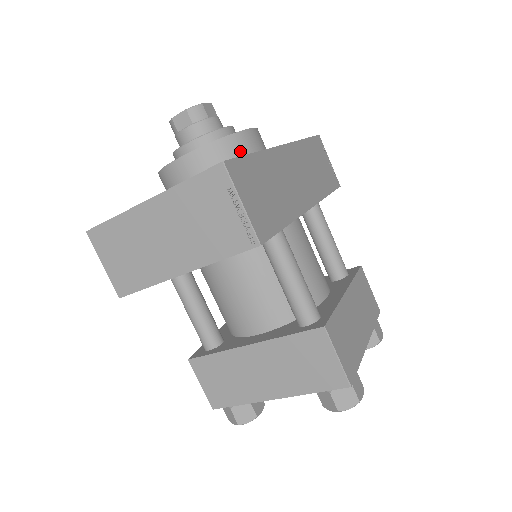
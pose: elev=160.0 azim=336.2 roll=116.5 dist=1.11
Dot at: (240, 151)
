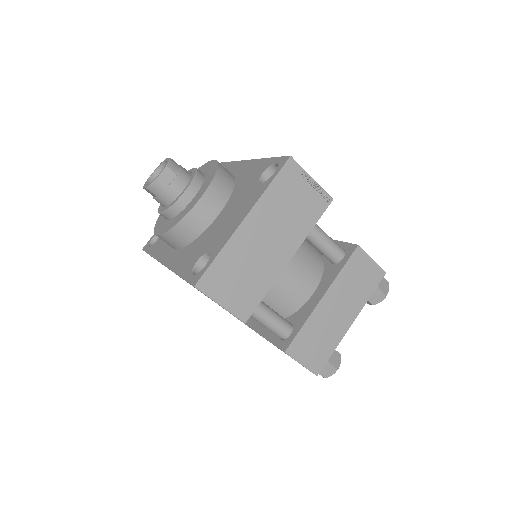
Dot at: (229, 174)
